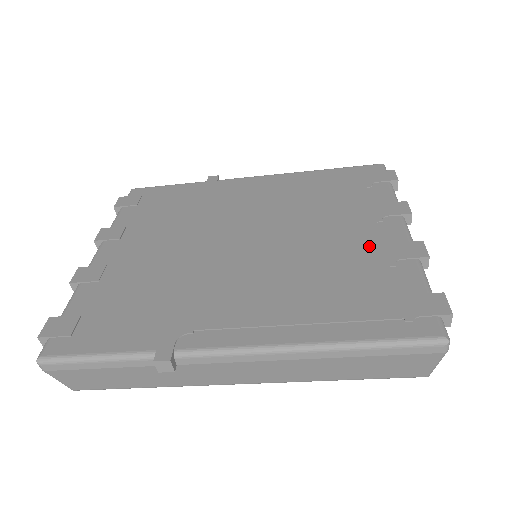
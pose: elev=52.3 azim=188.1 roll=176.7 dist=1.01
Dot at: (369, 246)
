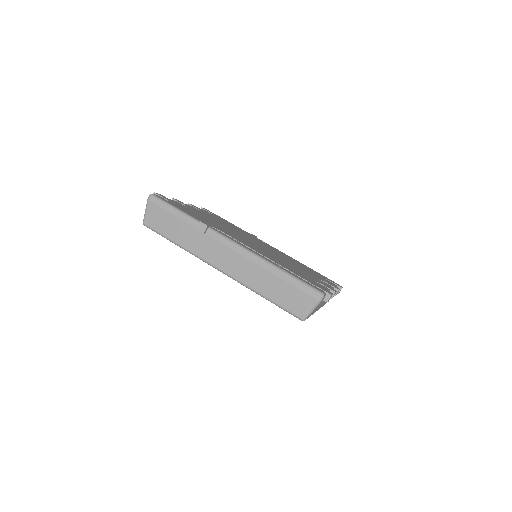
Dot at: (312, 277)
